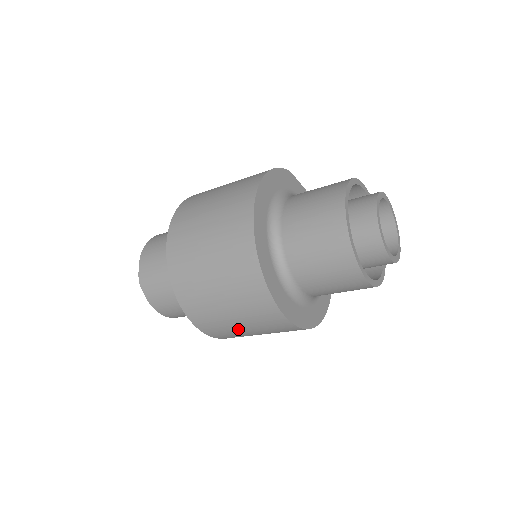
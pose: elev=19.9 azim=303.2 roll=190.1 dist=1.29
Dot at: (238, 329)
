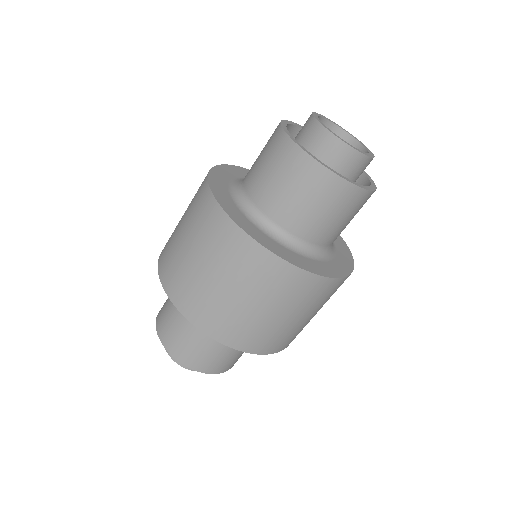
Dot at: (217, 292)
